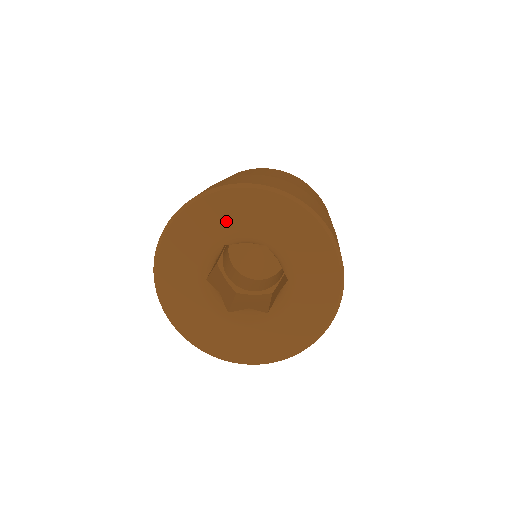
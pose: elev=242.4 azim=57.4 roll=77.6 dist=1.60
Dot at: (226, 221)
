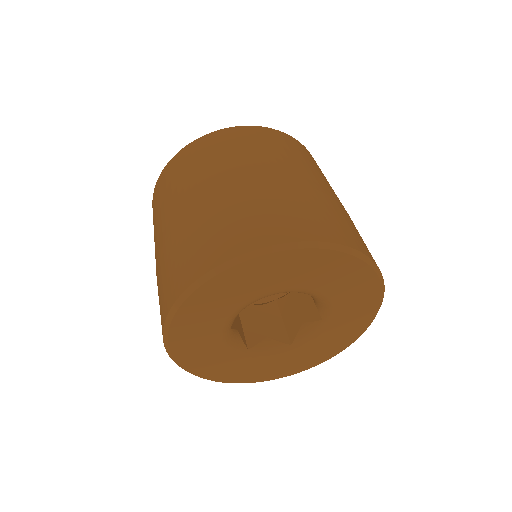
Dot at: (209, 322)
